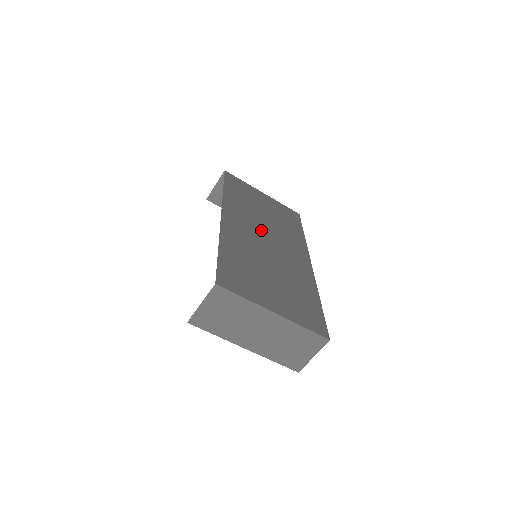
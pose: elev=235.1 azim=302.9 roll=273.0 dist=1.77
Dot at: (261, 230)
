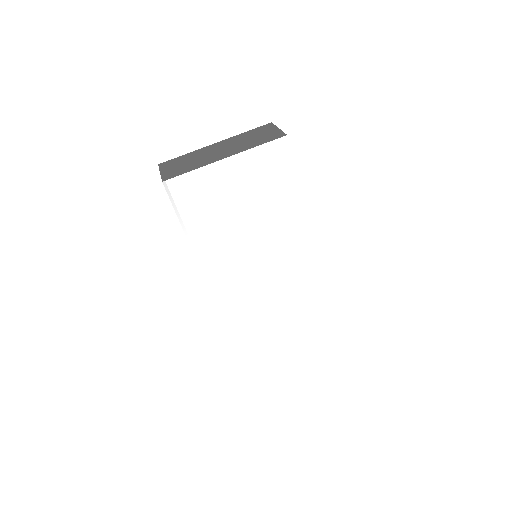
Dot at: occluded
